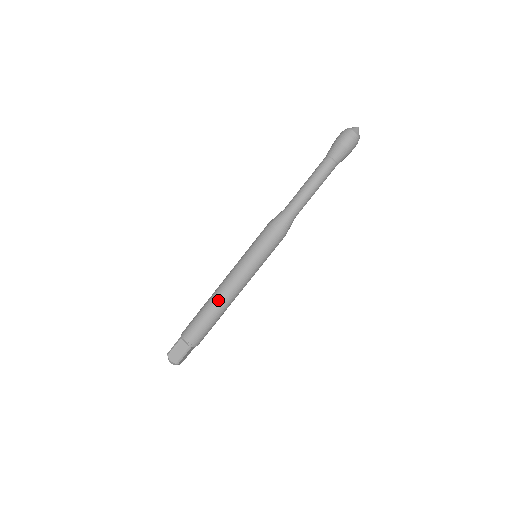
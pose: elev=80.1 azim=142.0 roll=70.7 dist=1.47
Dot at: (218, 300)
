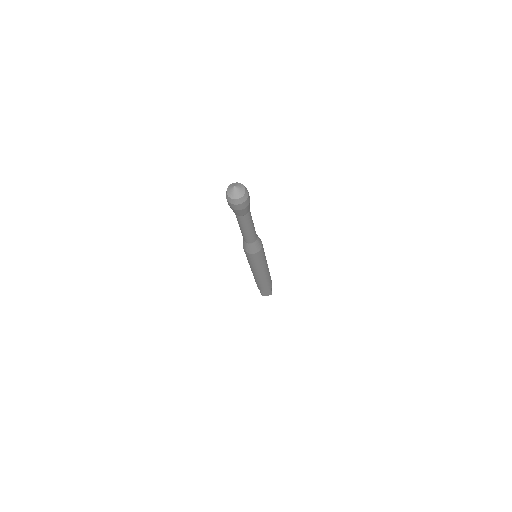
Dot at: (261, 280)
